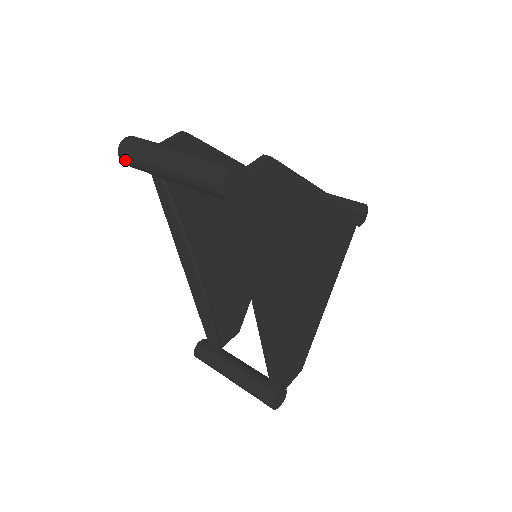
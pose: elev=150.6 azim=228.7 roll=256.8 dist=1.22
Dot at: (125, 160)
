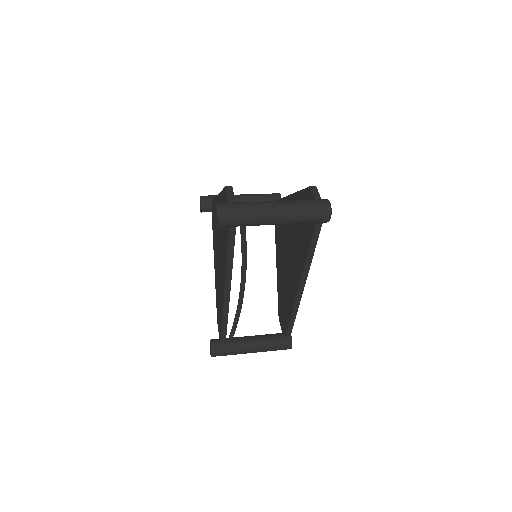
Dot at: (226, 223)
